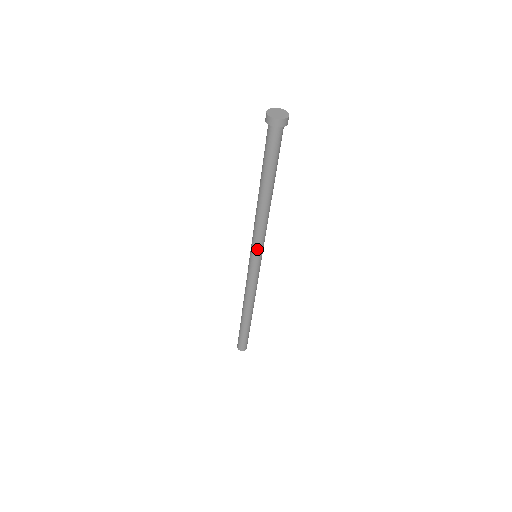
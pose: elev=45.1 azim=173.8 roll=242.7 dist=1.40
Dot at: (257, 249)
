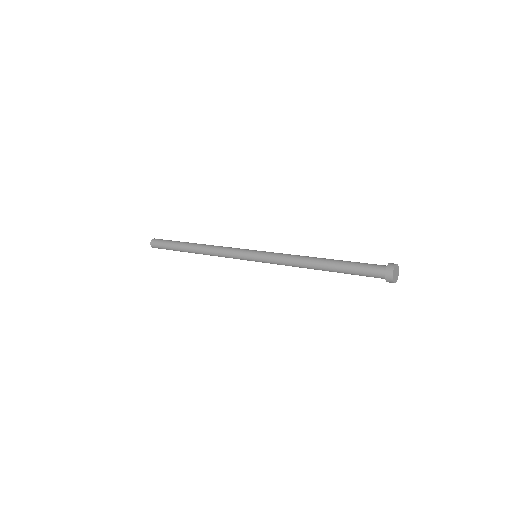
Dot at: occluded
